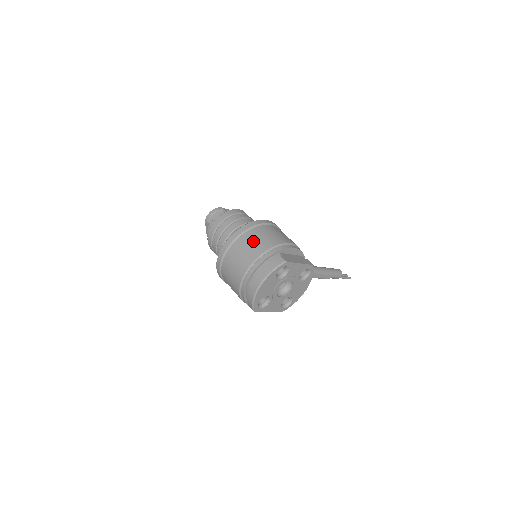
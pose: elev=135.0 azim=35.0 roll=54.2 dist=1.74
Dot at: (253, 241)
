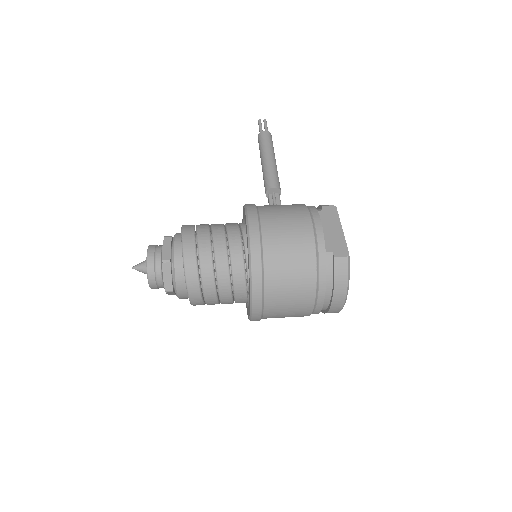
Dot at: (287, 274)
